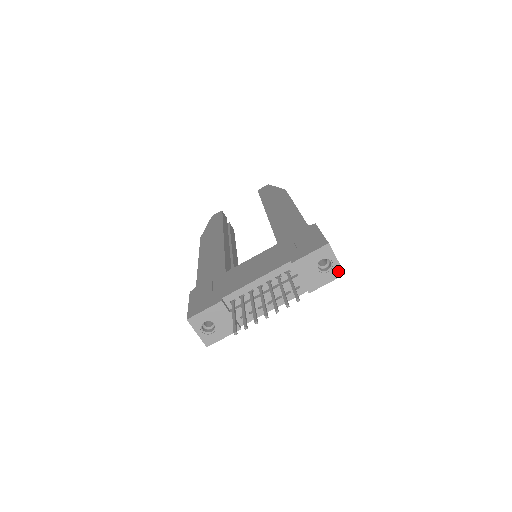
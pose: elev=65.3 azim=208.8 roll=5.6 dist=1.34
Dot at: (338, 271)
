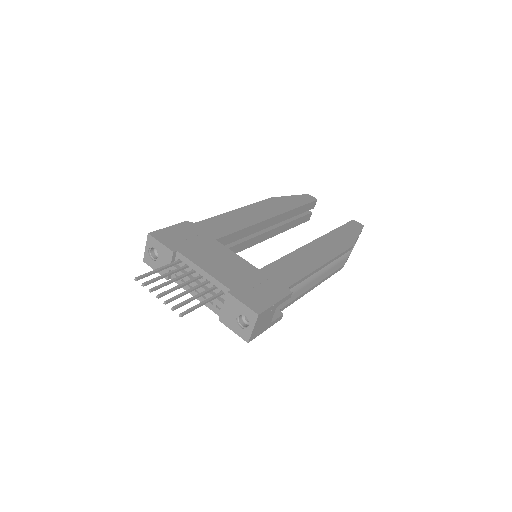
Dot at: (246, 336)
